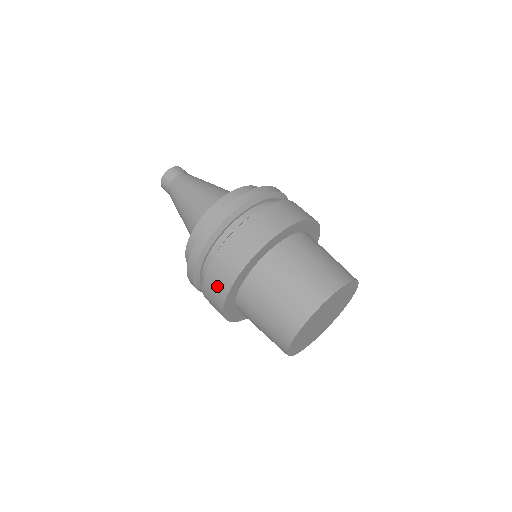
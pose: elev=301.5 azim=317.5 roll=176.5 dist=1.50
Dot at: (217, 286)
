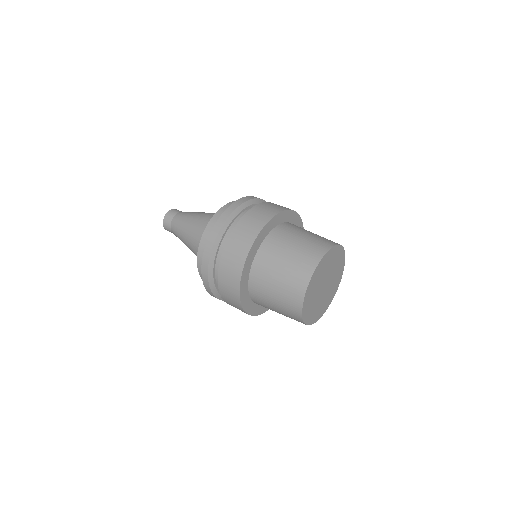
Dot at: (260, 215)
